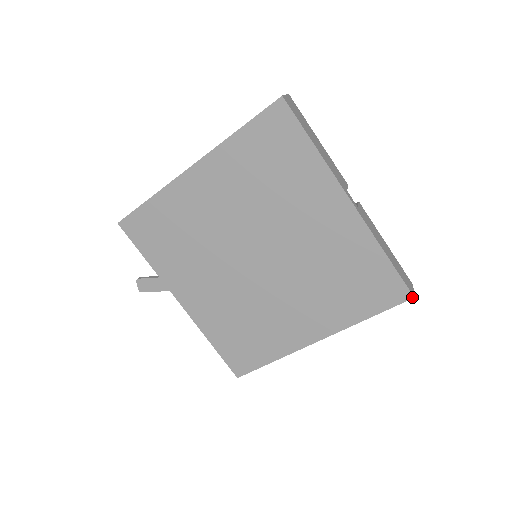
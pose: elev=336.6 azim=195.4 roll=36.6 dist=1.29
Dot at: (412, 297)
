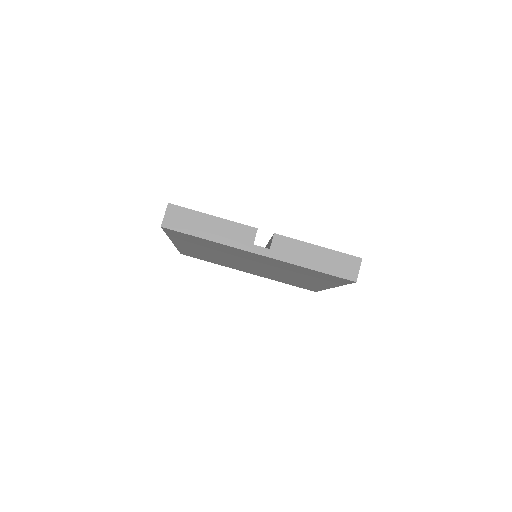
Dot at: (355, 282)
